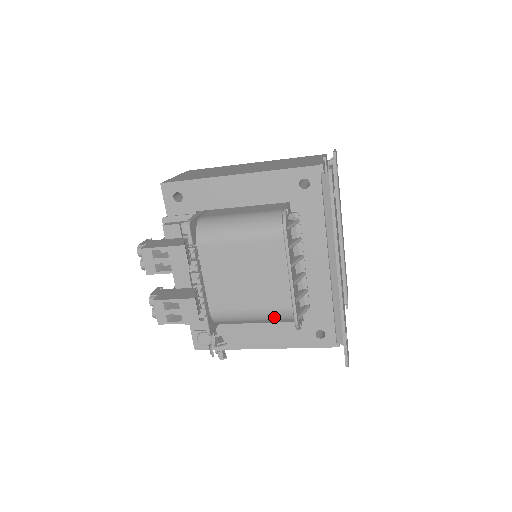
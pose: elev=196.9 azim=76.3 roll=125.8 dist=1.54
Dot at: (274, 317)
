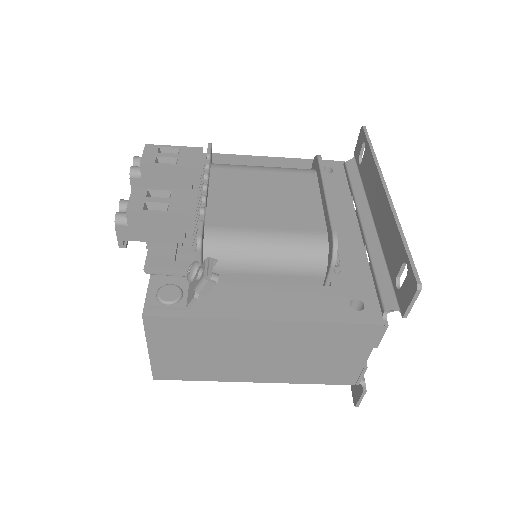
Dot at: (297, 246)
